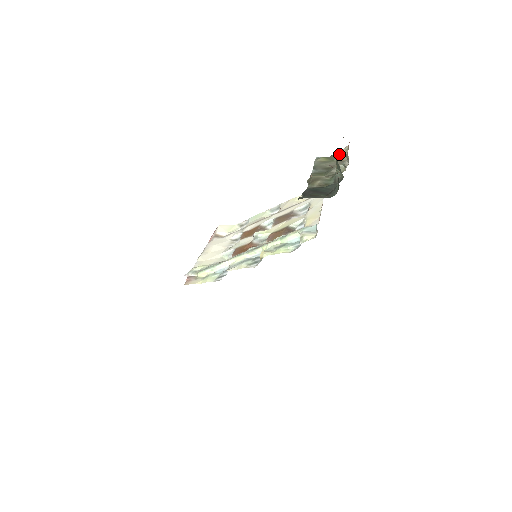
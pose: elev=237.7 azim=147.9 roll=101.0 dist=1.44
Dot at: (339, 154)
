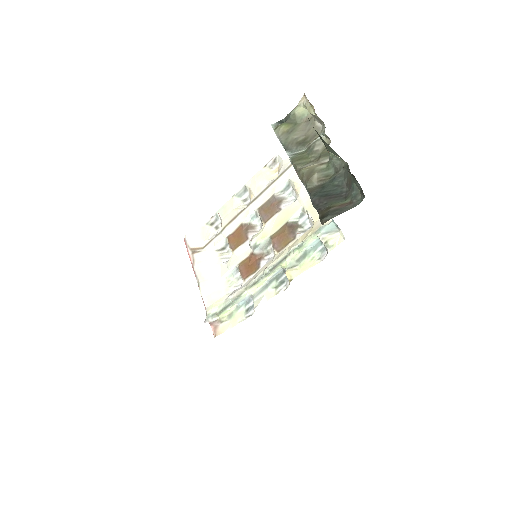
Dot at: (298, 112)
